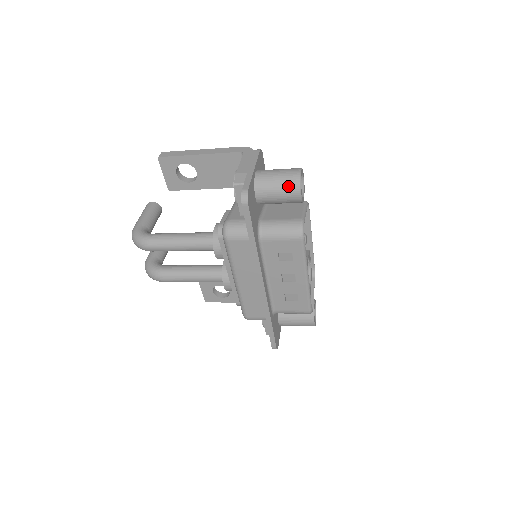
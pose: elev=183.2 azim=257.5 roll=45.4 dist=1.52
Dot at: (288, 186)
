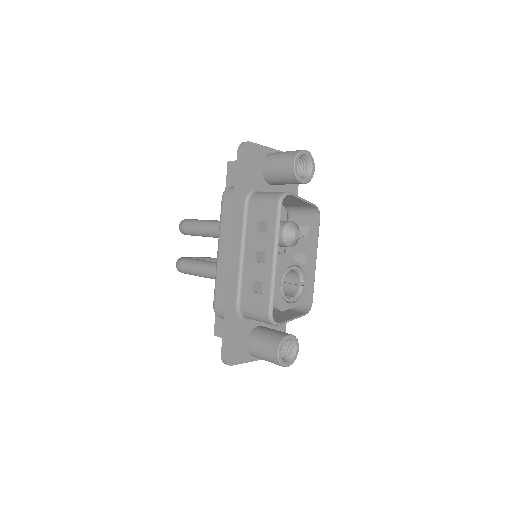
Dot at: (287, 156)
